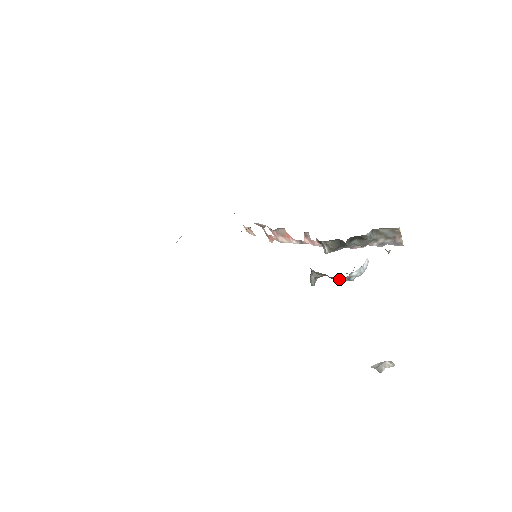
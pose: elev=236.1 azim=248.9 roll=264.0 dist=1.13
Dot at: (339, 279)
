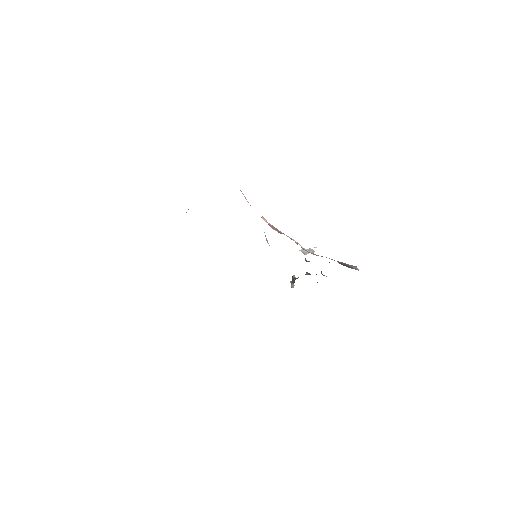
Dot at: occluded
